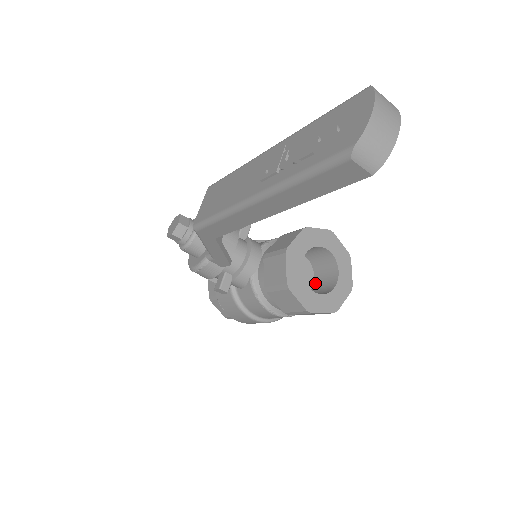
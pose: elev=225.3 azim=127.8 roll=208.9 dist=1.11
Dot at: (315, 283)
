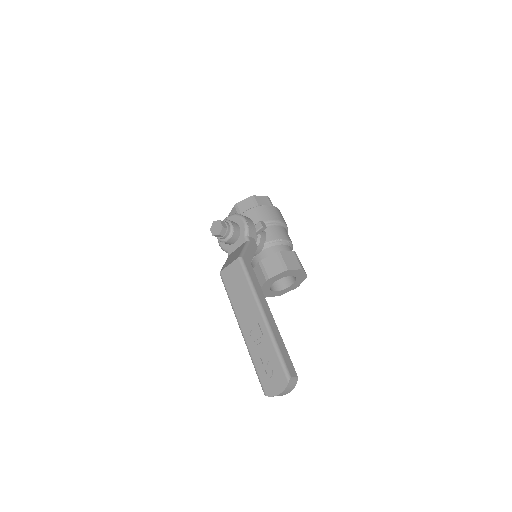
Dot at: occluded
